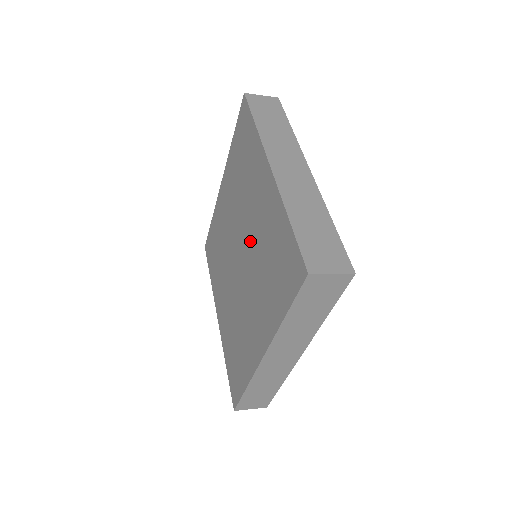
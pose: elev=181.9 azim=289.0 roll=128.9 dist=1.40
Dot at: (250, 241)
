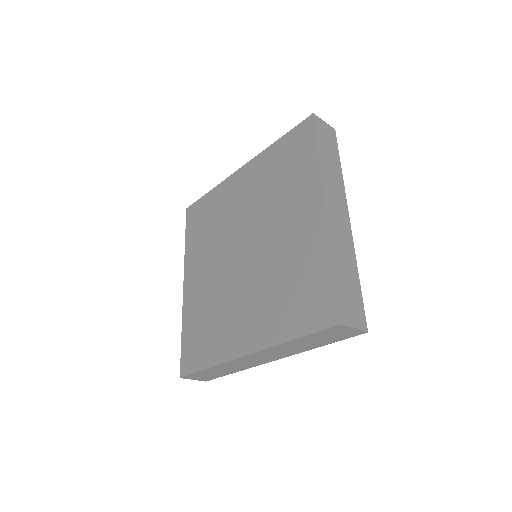
Dot at: (268, 249)
